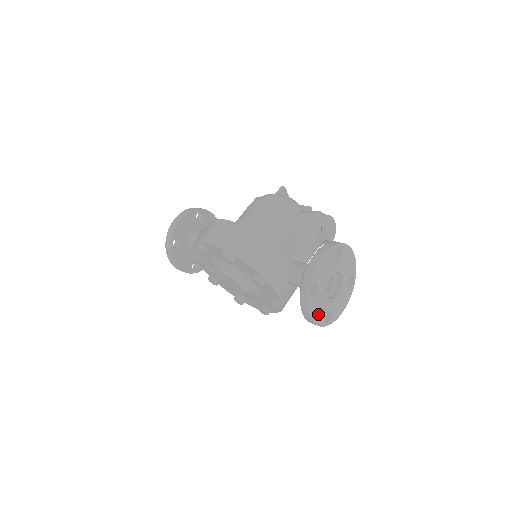
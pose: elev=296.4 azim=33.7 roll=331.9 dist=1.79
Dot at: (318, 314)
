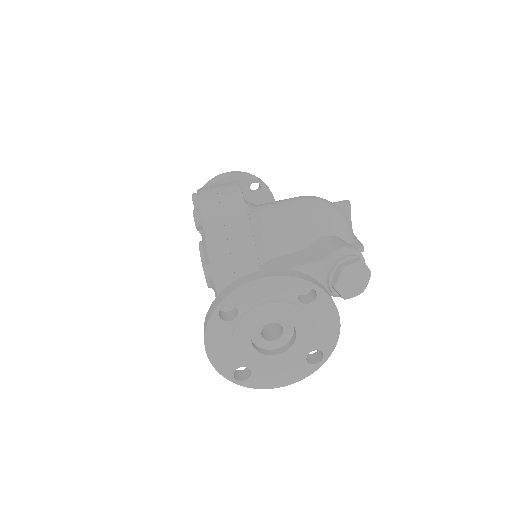
Dot at: (223, 353)
